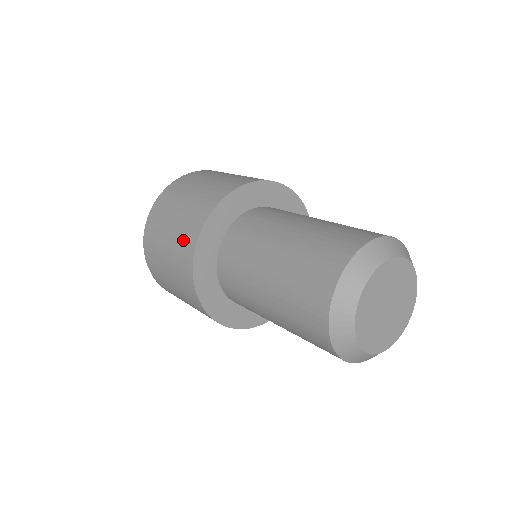
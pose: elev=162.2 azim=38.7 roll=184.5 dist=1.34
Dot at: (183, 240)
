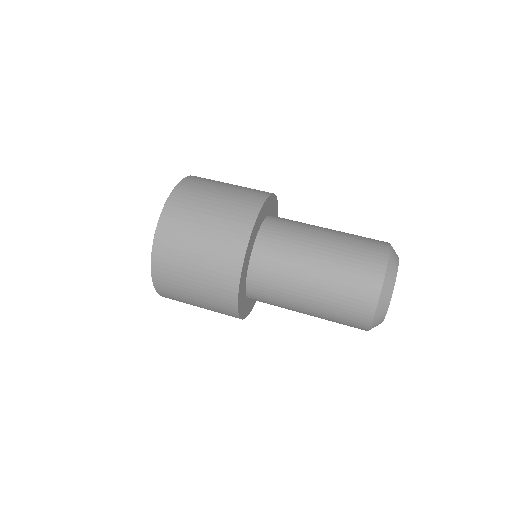
Dot at: (232, 226)
